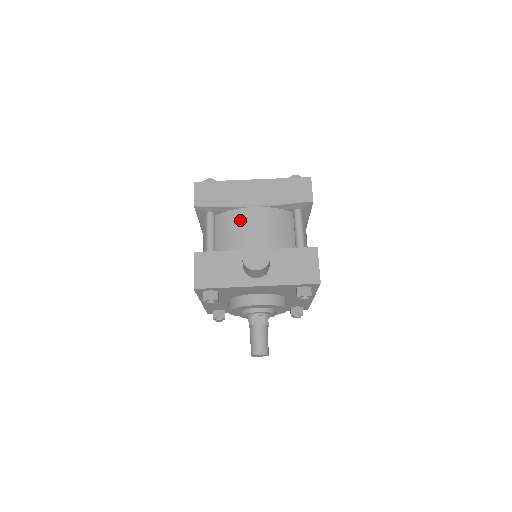
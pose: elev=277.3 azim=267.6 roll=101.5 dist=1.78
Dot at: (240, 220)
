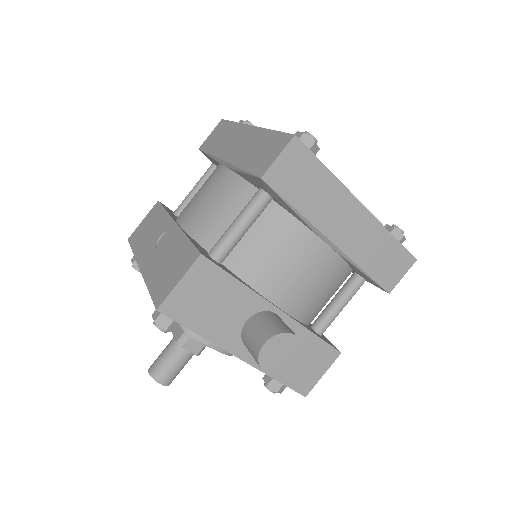
Dot at: (297, 248)
